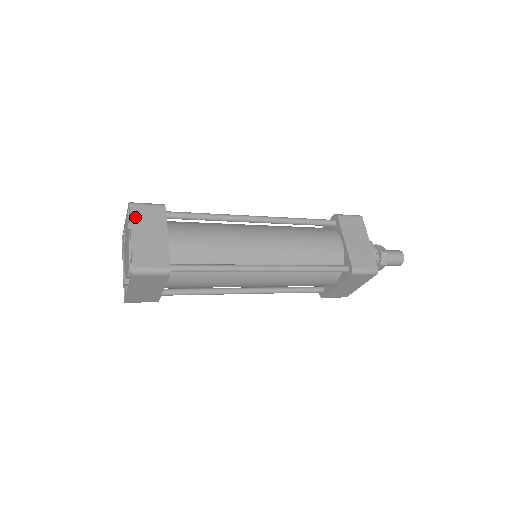
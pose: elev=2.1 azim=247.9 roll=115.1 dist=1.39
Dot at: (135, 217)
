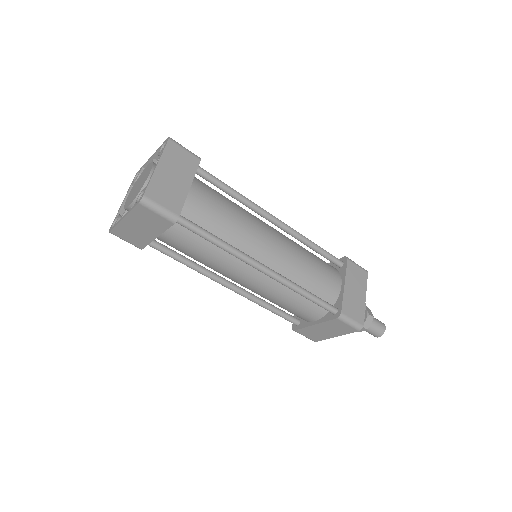
Dot at: (168, 152)
